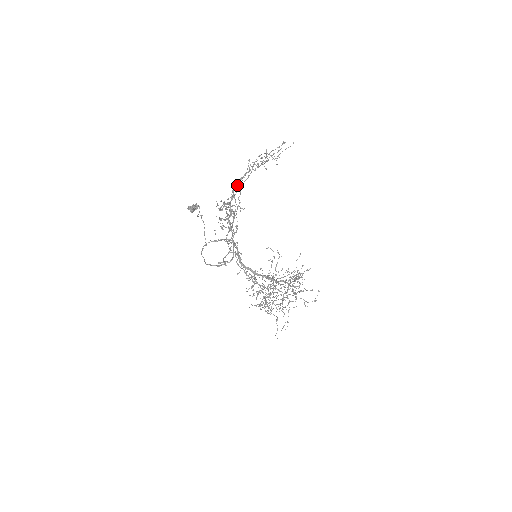
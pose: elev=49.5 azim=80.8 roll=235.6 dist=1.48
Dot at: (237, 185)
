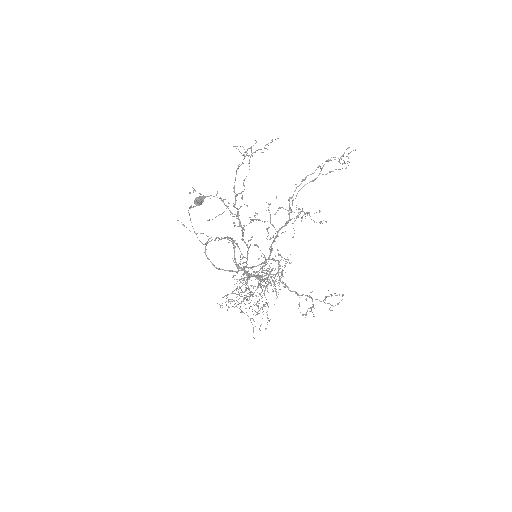
Dot at: (246, 176)
